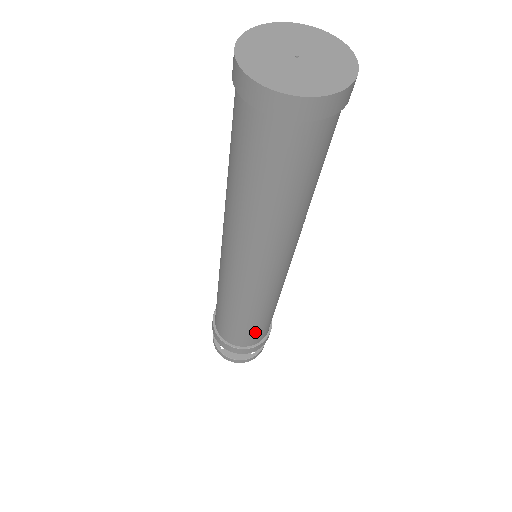
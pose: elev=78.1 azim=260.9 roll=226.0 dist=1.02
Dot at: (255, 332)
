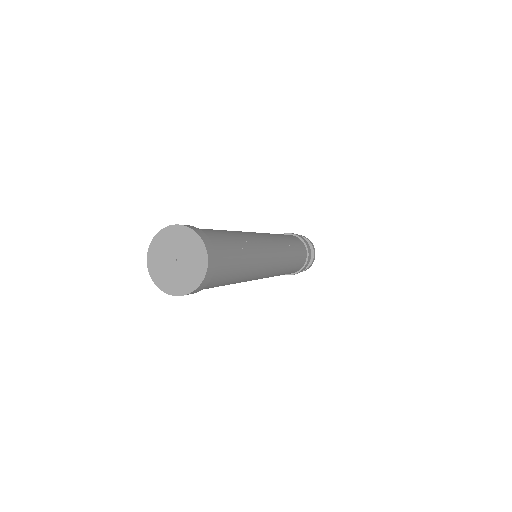
Dot at: (297, 266)
